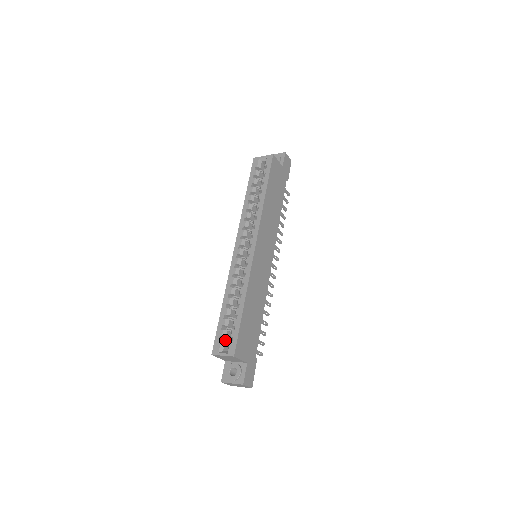
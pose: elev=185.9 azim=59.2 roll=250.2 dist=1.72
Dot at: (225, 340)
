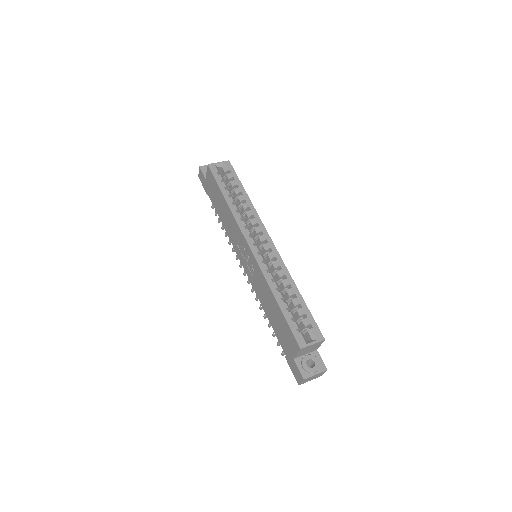
Dot at: occluded
